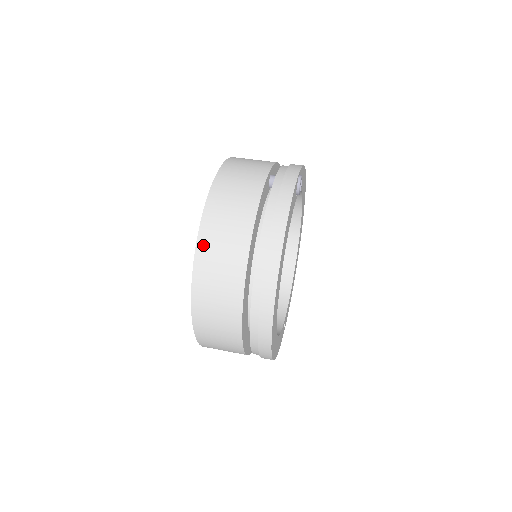
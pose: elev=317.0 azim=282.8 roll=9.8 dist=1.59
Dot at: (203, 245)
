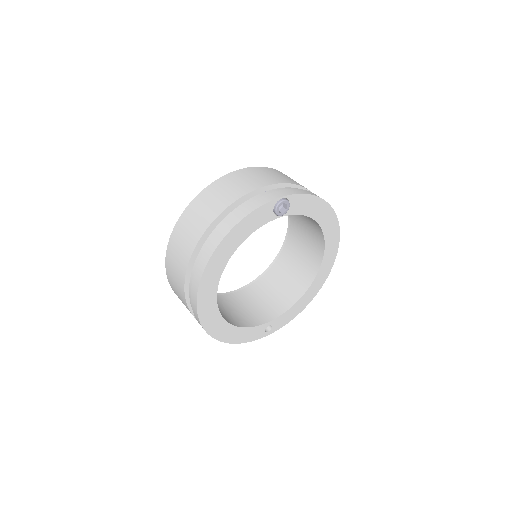
Dot at: (181, 221)
